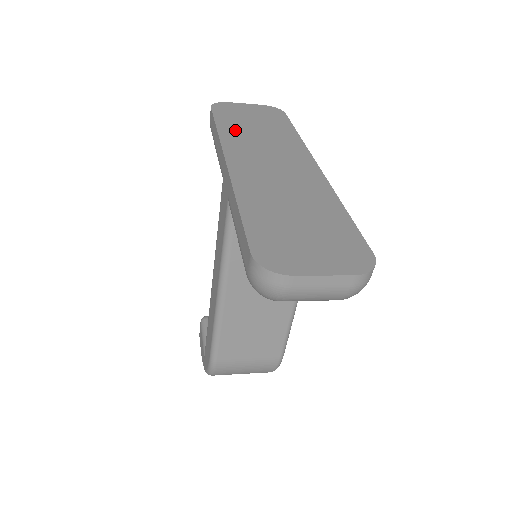
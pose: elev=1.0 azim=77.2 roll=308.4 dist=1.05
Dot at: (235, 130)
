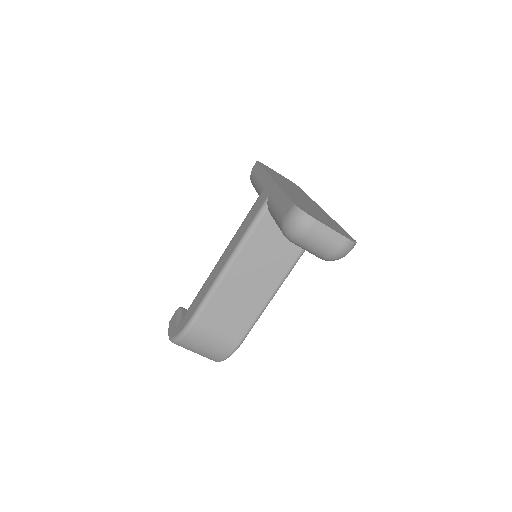
Dot at: (273, 174)
